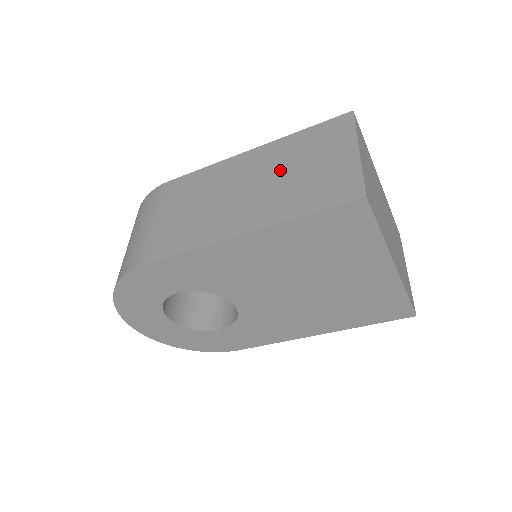
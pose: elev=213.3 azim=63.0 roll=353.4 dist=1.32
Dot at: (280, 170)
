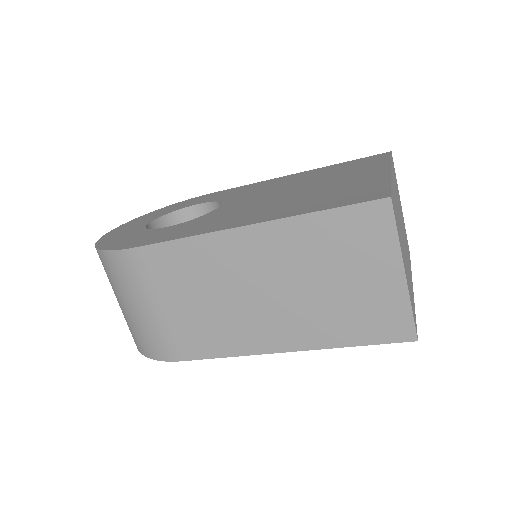
Dot at: (305, 276)
